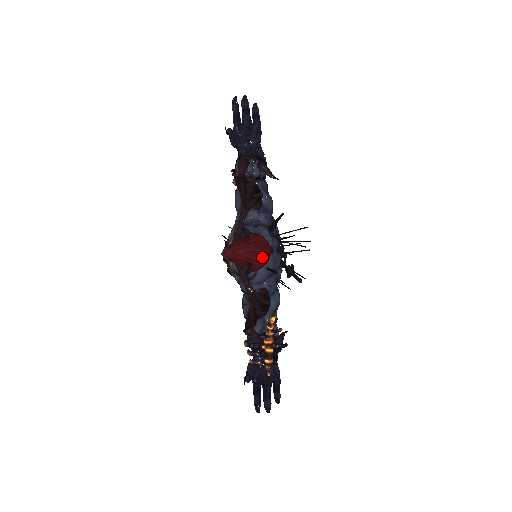
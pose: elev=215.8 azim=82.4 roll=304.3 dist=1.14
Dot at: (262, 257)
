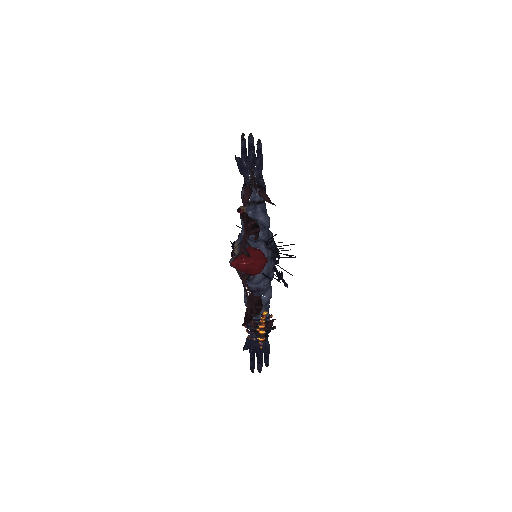
Dot at: (259, 267)
